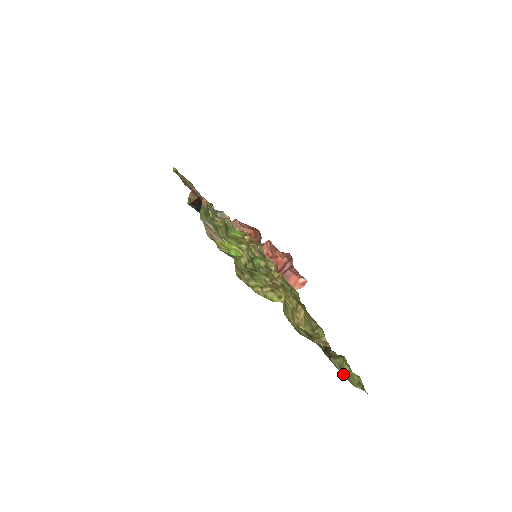
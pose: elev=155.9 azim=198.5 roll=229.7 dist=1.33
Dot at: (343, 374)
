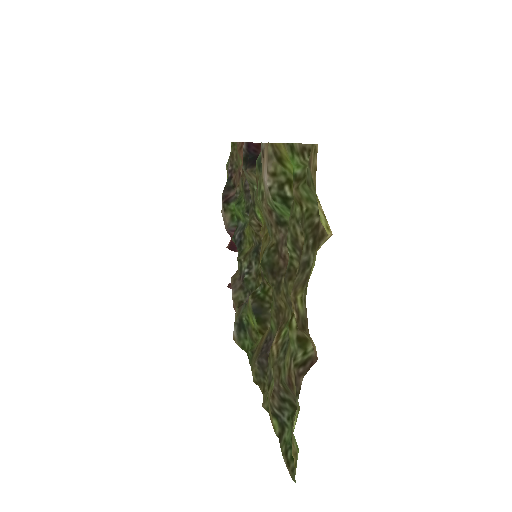
Dot at: (294, 418)
